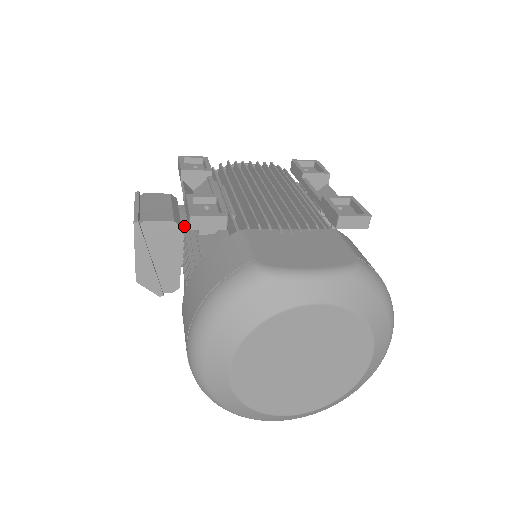
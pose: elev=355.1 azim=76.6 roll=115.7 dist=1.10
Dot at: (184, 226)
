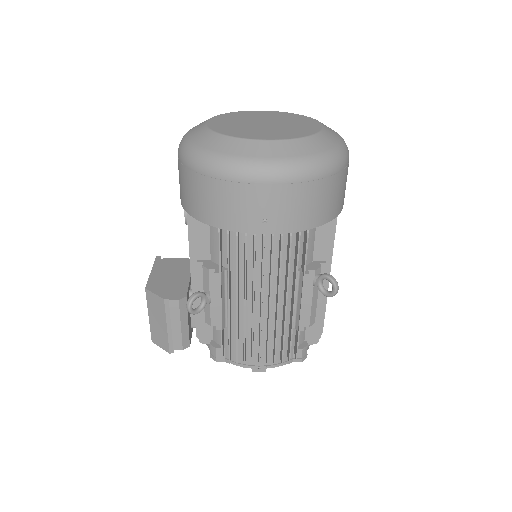
Dot at: occluded
